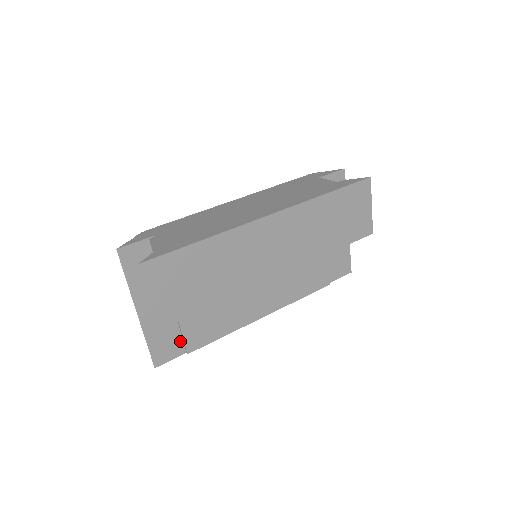
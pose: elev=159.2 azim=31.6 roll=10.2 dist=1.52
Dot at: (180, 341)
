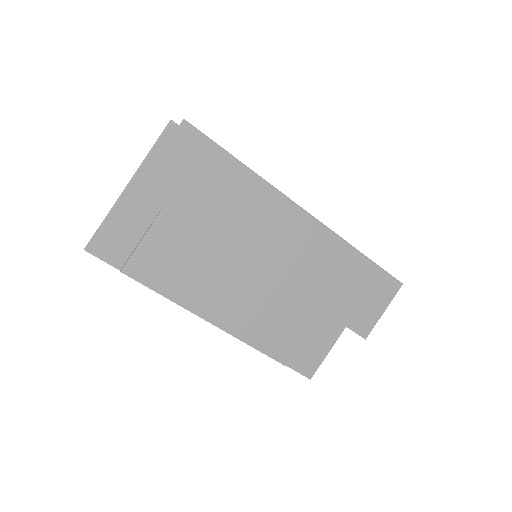
Dot at: (128, 253)
